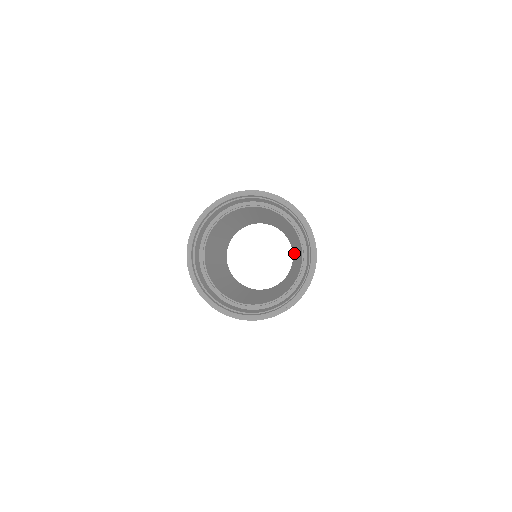
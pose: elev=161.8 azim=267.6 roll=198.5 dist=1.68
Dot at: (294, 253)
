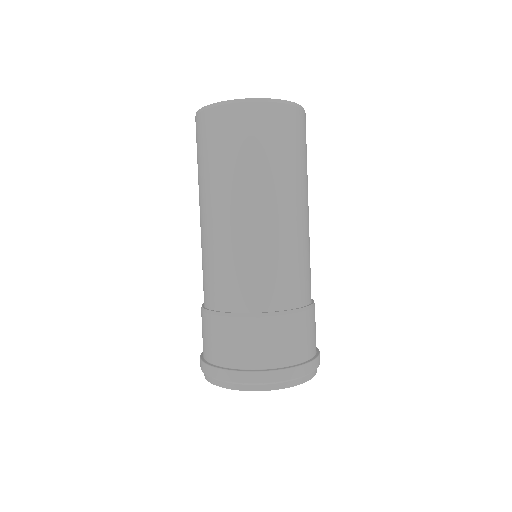
Dot at: occluded
